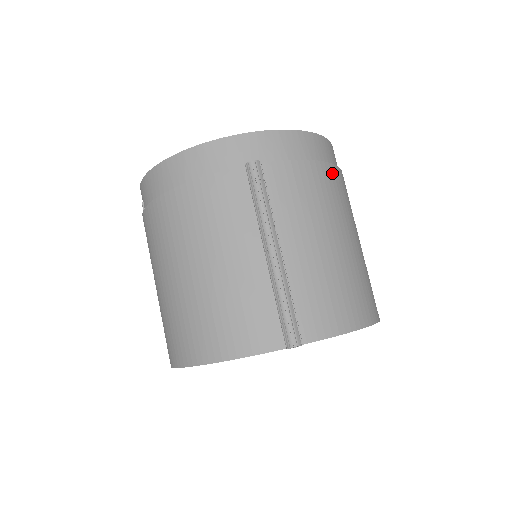
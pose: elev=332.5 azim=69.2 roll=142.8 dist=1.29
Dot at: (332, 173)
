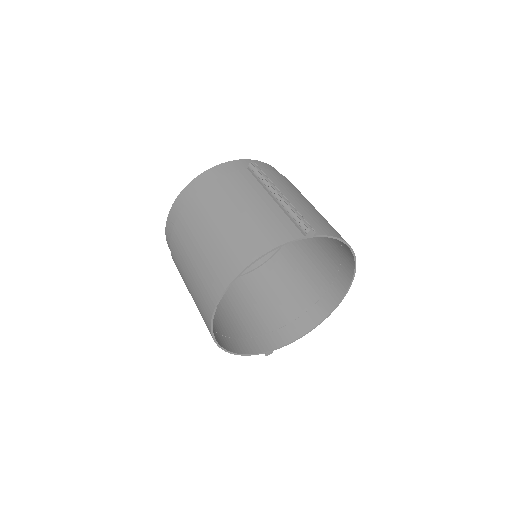
Dot at: occluded
